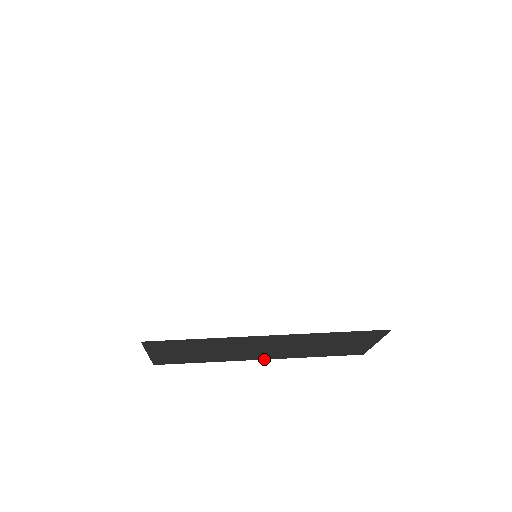
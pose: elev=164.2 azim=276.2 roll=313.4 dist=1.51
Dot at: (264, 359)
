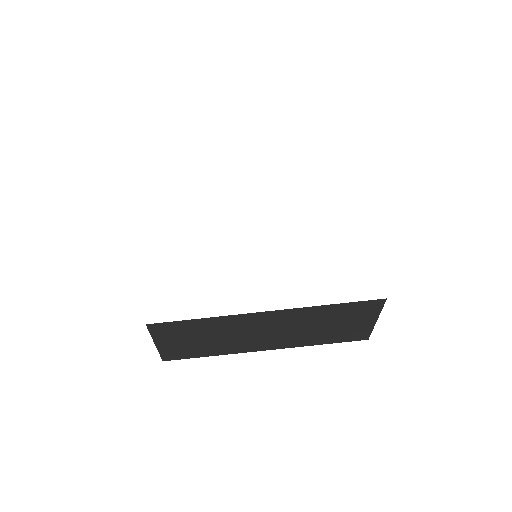
Dot at: (270, 349)
